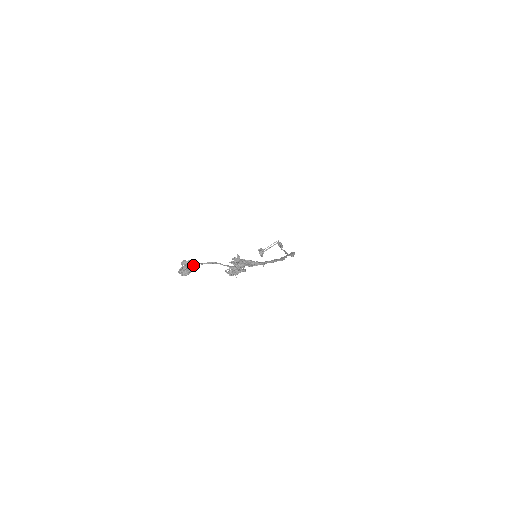
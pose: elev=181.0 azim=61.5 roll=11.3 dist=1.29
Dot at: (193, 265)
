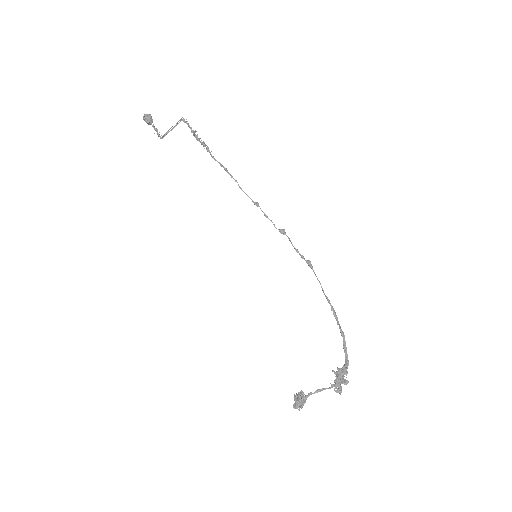
Dot at: (306, 399)
